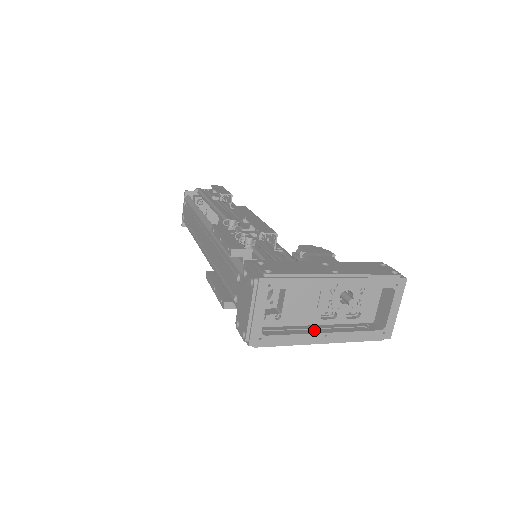
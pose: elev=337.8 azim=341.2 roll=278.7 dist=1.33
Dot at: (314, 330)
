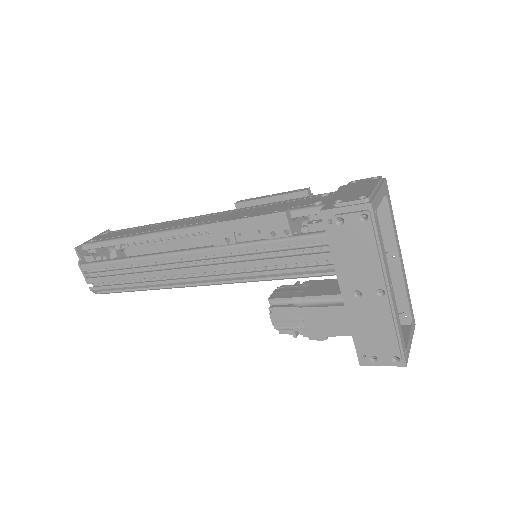
Dot at: (365, 290)
